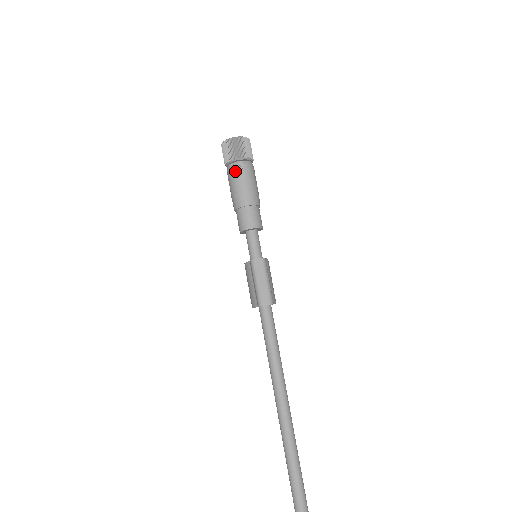
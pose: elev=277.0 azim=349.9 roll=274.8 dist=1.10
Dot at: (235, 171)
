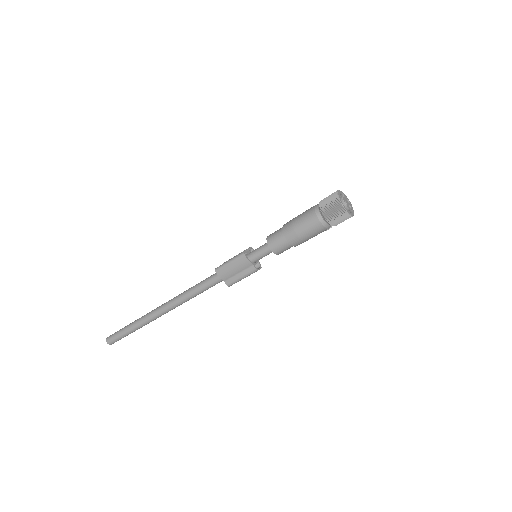
Dot at: (323, 231)
